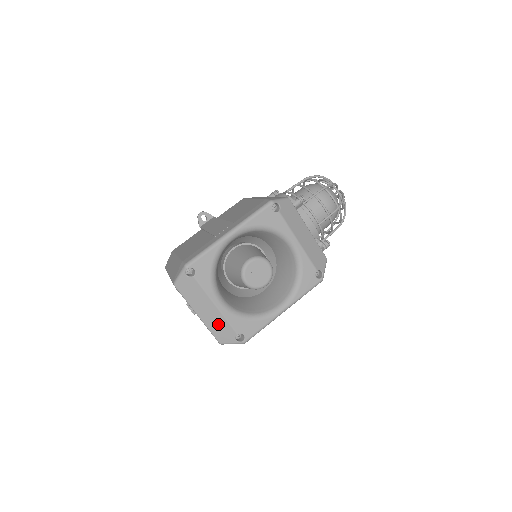
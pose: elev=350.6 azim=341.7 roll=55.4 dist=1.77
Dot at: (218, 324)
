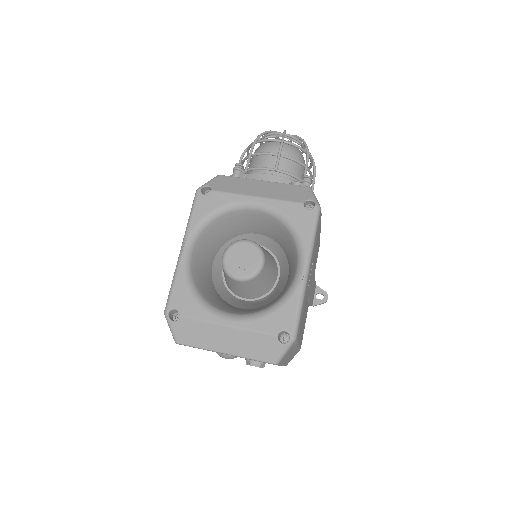
Dot at: (249, 343)
